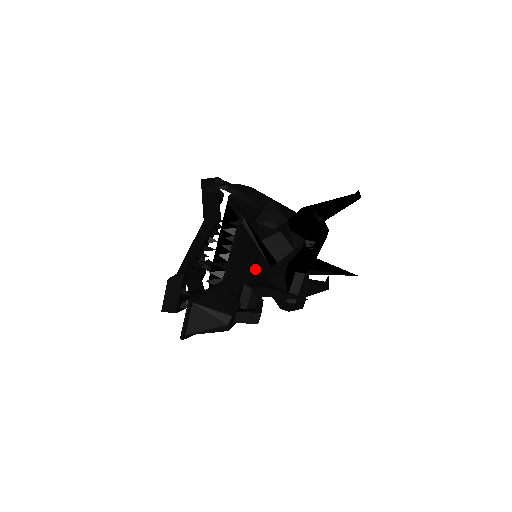
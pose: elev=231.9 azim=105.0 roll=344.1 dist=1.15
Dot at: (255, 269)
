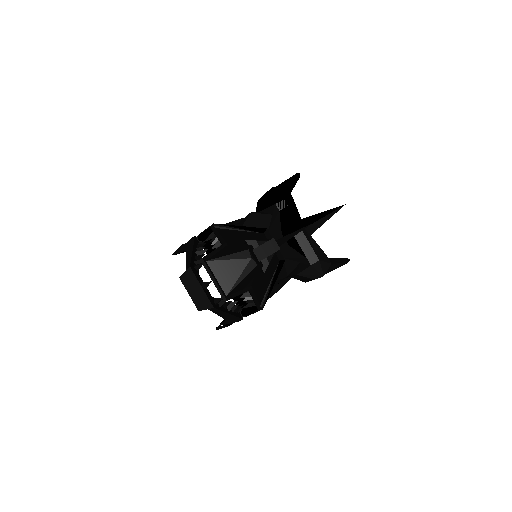
Dot at: (249, 236)
